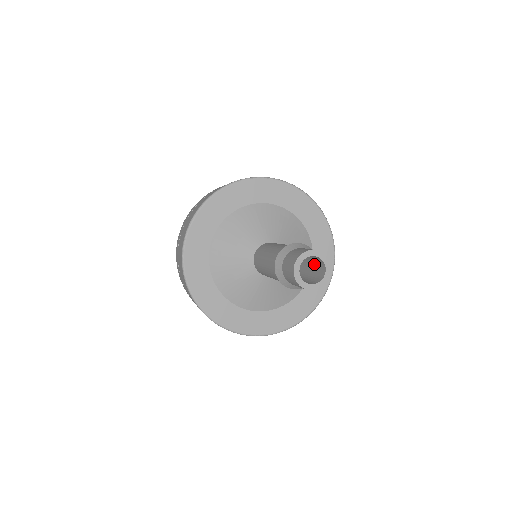
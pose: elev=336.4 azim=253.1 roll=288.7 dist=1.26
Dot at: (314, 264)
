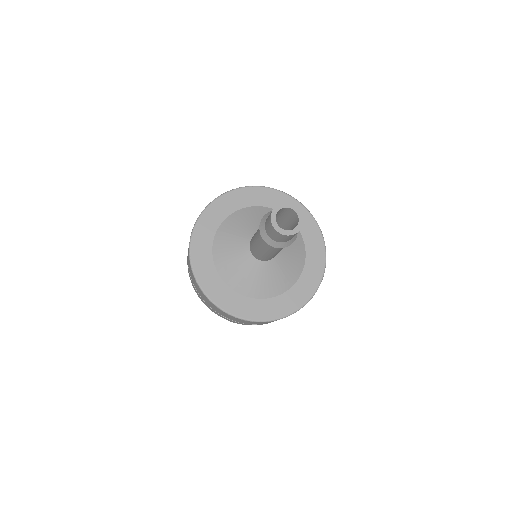
Dot at: (292, 225)
